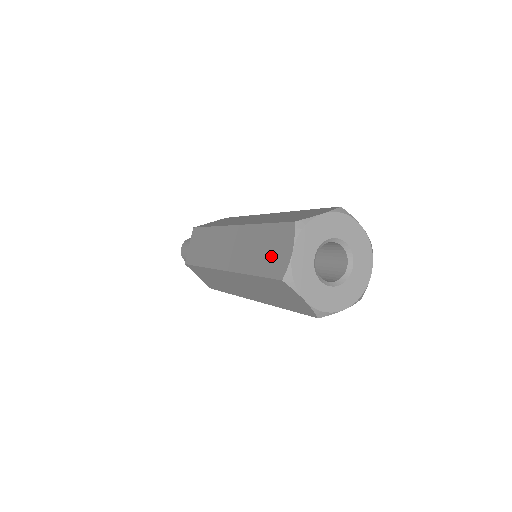
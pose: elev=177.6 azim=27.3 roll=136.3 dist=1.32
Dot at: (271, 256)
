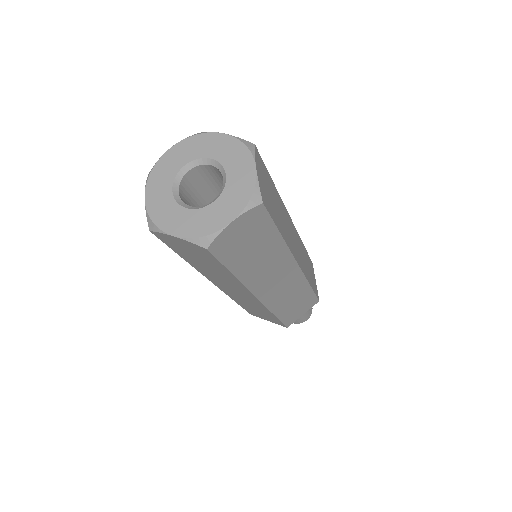
Dot at: occluded
